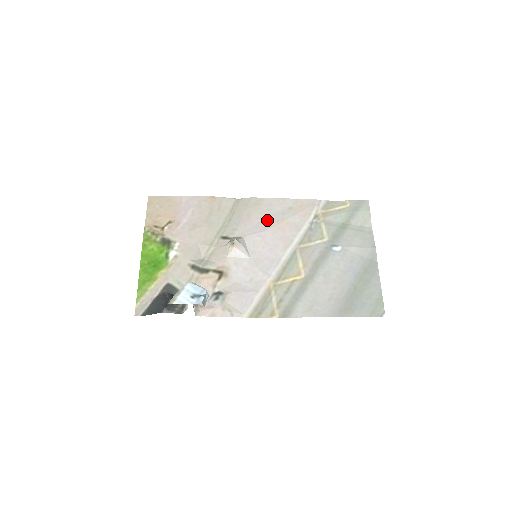
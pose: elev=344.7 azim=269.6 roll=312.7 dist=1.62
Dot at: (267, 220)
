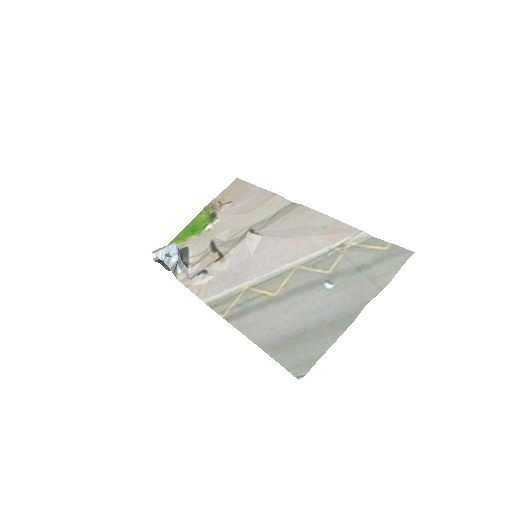
Dot at: (295, 229)
